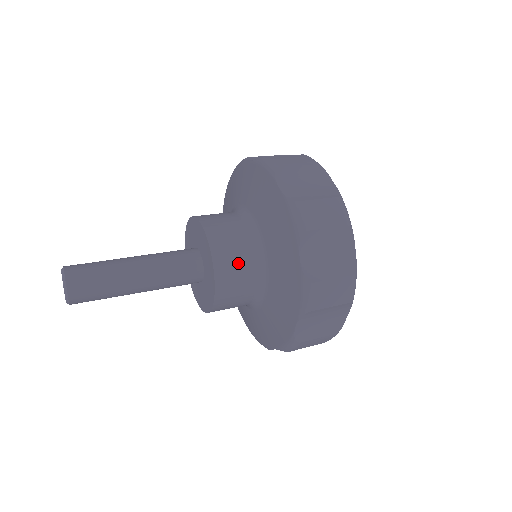
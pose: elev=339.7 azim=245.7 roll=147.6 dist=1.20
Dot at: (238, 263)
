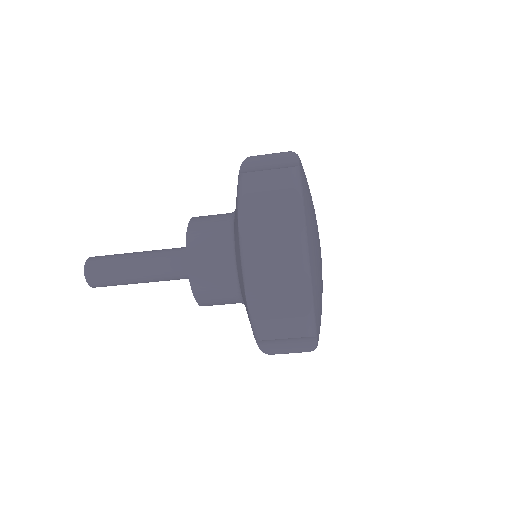
Dot at: (212, 220)
